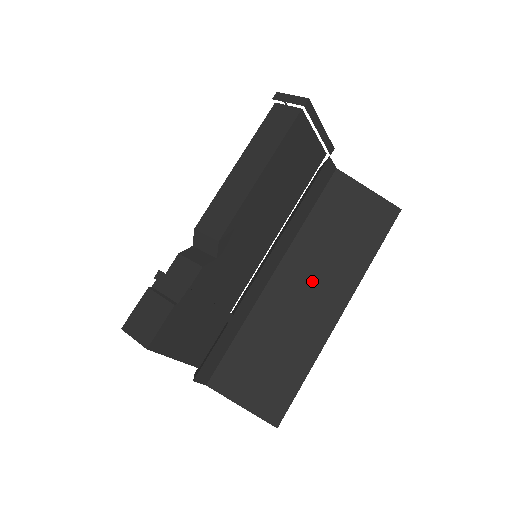
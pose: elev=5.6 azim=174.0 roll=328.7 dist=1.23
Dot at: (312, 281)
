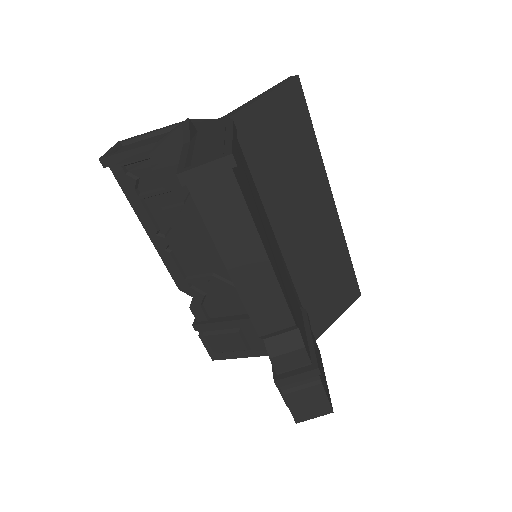
Dot at: (302, 214)
